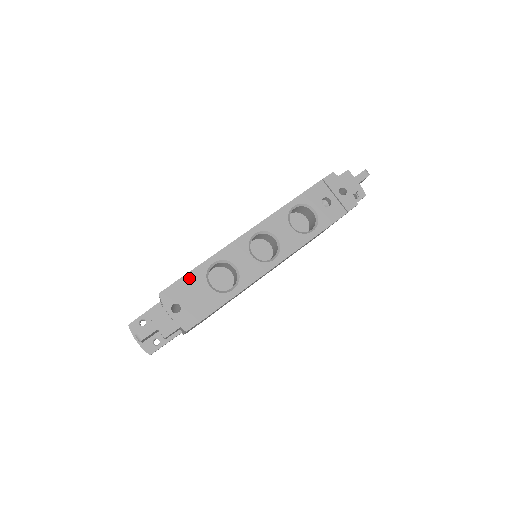
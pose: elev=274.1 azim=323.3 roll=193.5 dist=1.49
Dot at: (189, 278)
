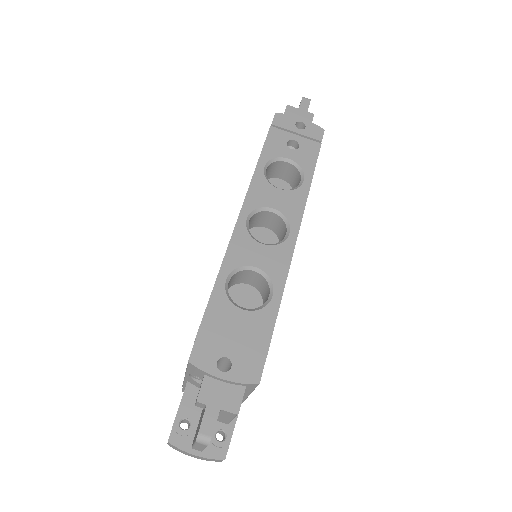
Dot at: (211, 317)
